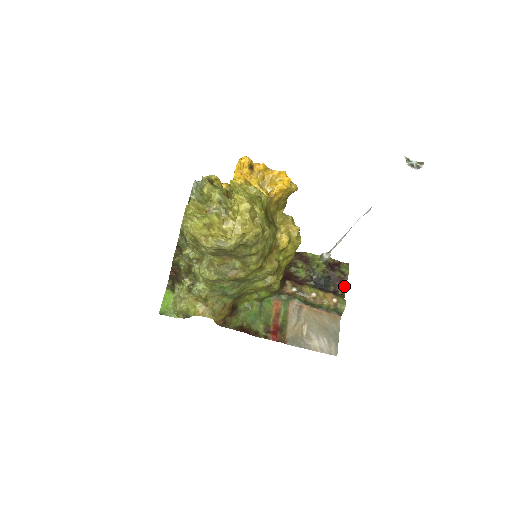
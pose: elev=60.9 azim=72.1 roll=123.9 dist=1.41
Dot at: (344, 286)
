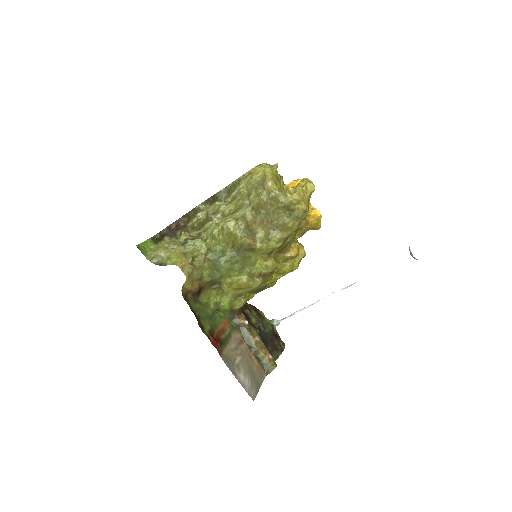
Dot at: (278, 355)
